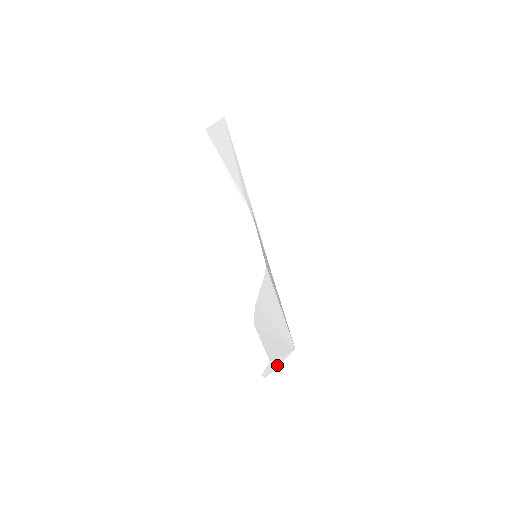
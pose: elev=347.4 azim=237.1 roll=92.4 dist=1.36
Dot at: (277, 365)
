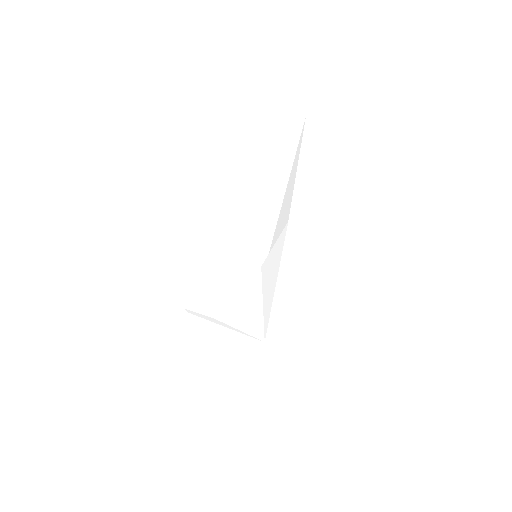
Dot at: (222, 325)
